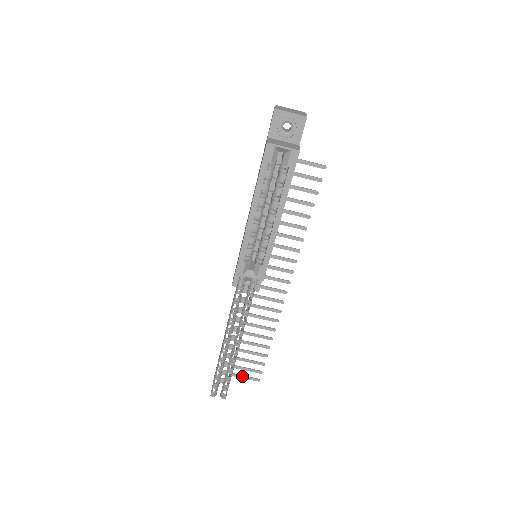
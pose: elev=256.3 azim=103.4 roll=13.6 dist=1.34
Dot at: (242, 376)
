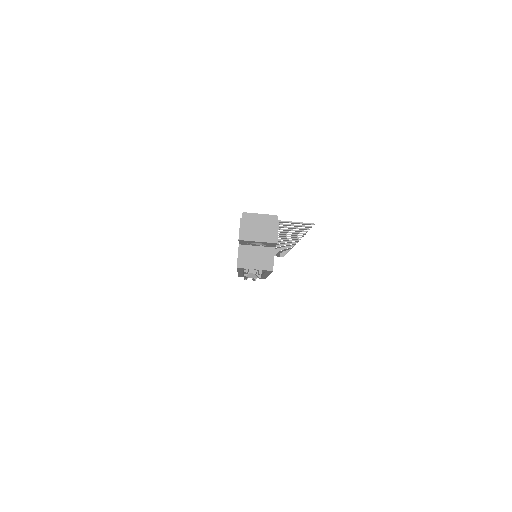
Dot at: occluded
